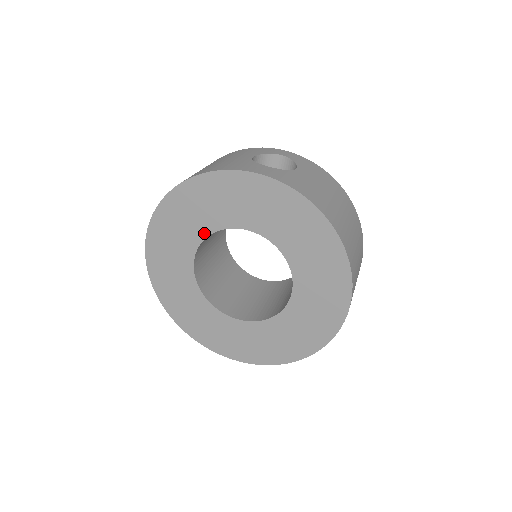
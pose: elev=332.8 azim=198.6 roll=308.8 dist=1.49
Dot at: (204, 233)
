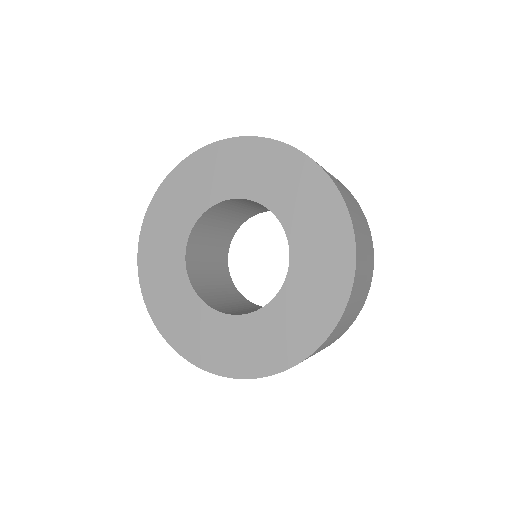
Dot at: (222, 196)
